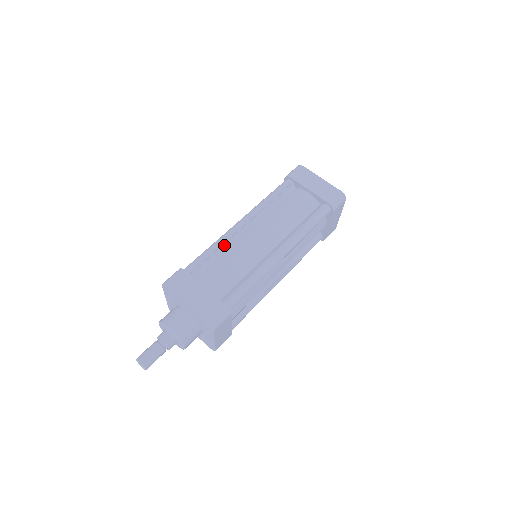
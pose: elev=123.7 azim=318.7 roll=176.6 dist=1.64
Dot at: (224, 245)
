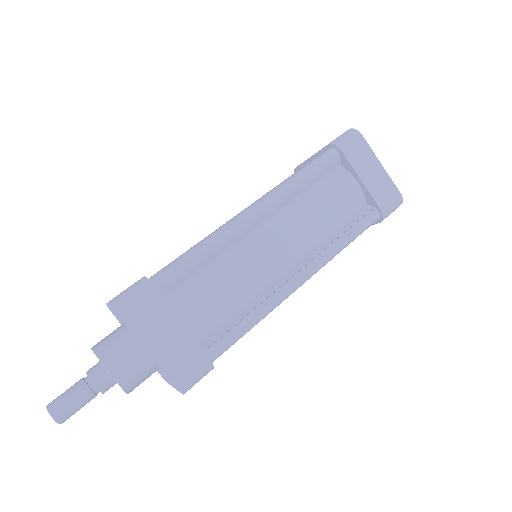
Dot at: (222, 246)
